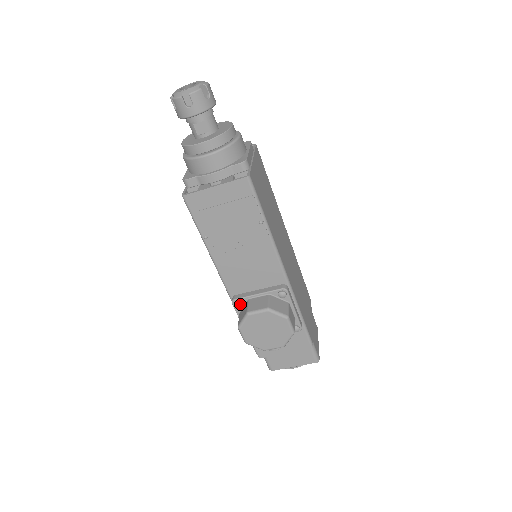
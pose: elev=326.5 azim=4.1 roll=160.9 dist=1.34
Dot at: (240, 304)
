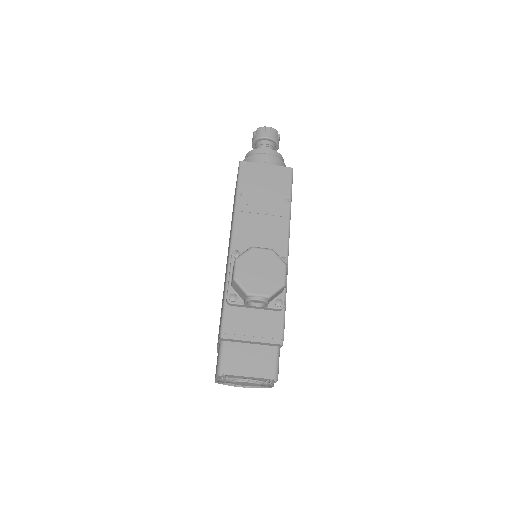
Dot at: (240, 254)
